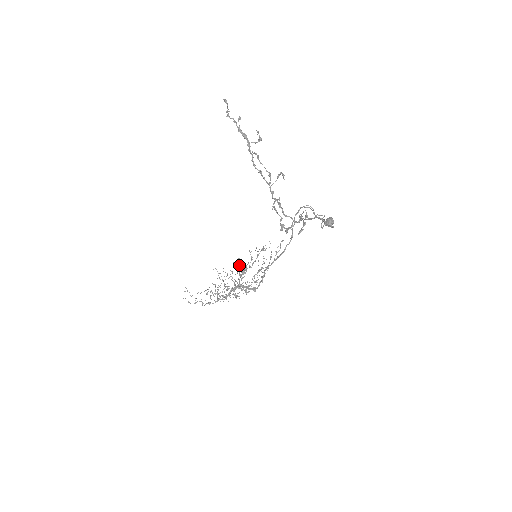
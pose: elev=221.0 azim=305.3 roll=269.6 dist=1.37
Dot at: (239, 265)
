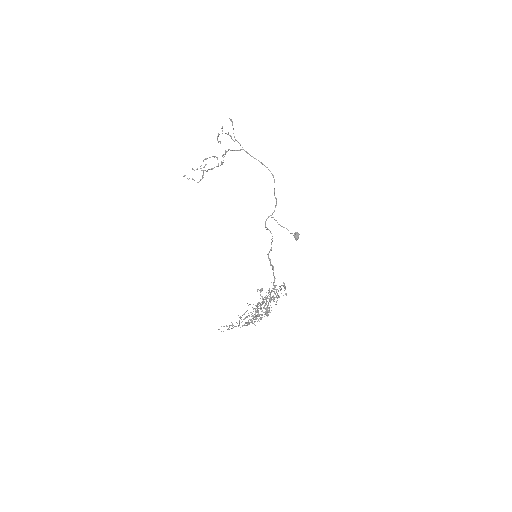
Dot at: occluded
